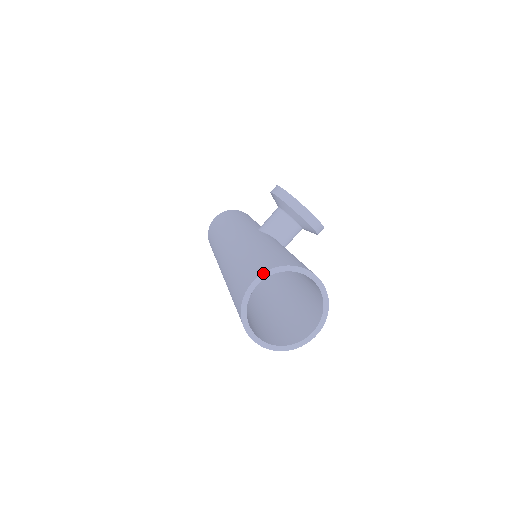
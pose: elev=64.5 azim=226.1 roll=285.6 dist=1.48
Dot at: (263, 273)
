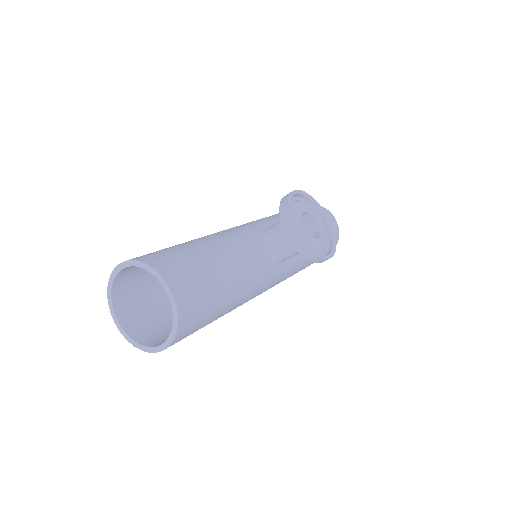
Dot at: (127, 260)
